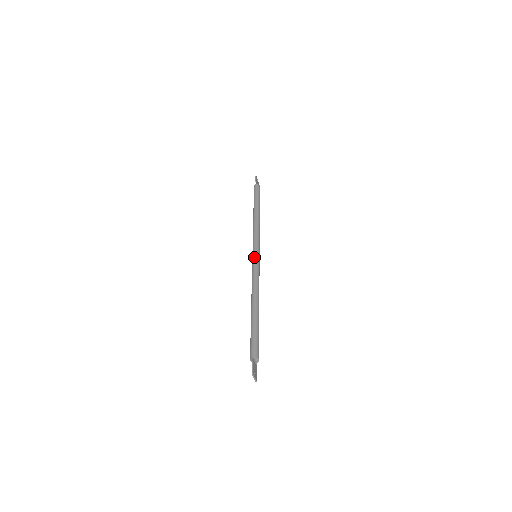
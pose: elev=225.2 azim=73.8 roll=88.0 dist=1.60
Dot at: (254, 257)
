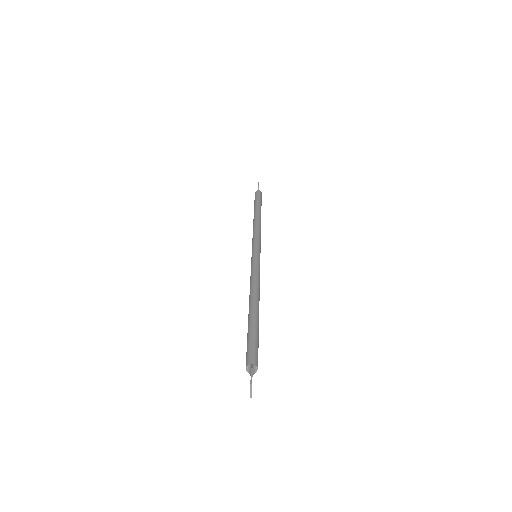
Dot at: (255, 255)
